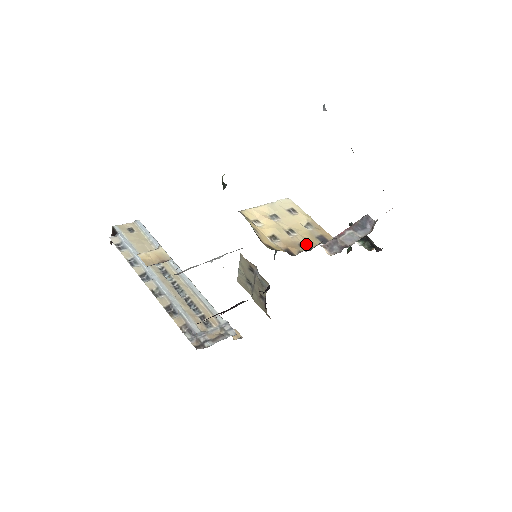
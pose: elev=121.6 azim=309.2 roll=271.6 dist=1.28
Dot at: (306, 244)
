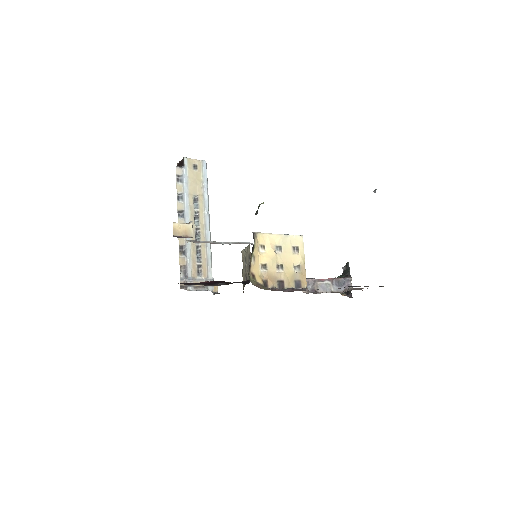
Dot at: (283, 283)
